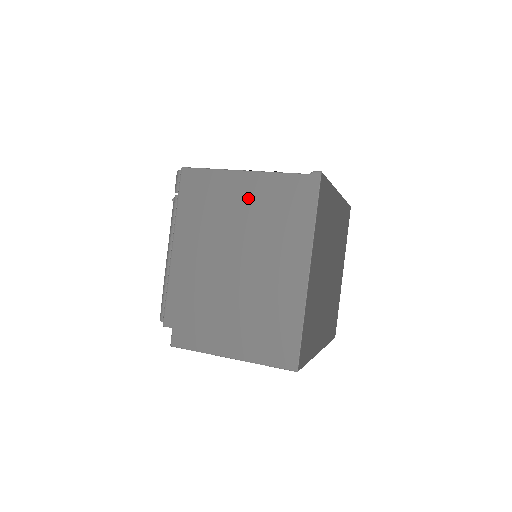
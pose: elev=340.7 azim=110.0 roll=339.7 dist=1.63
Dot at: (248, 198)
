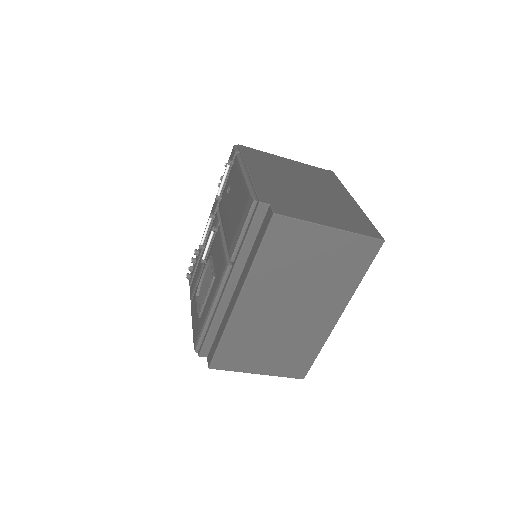
Dot at: (295, 167)
